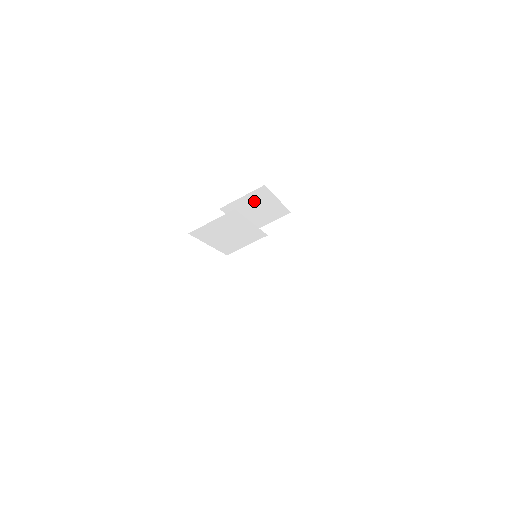
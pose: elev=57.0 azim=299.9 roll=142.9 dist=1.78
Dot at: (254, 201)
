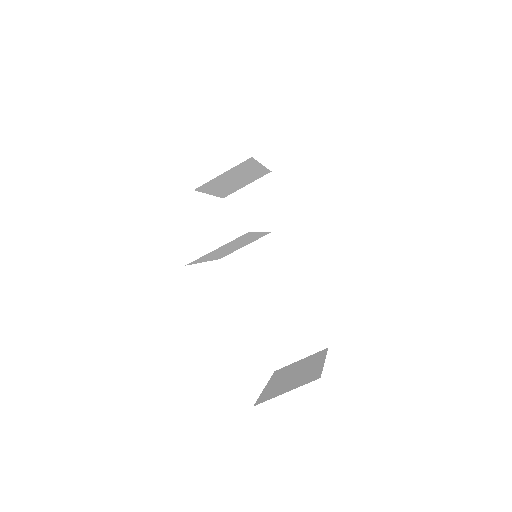
Dot at: (235, 173)
